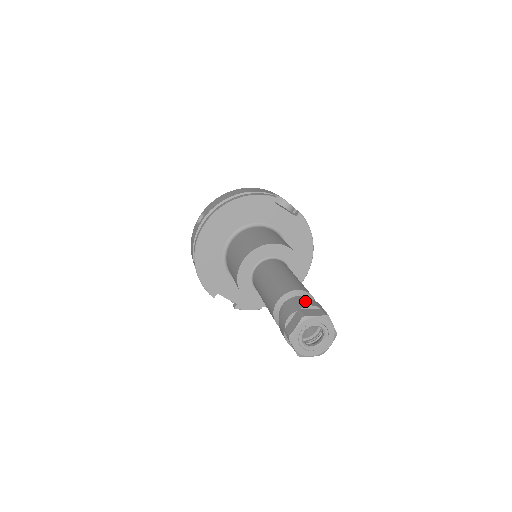
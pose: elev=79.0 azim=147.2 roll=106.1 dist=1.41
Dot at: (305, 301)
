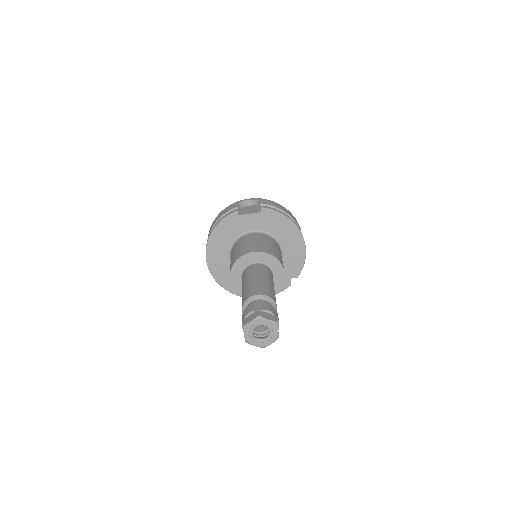
Dot at: (248, 309)
